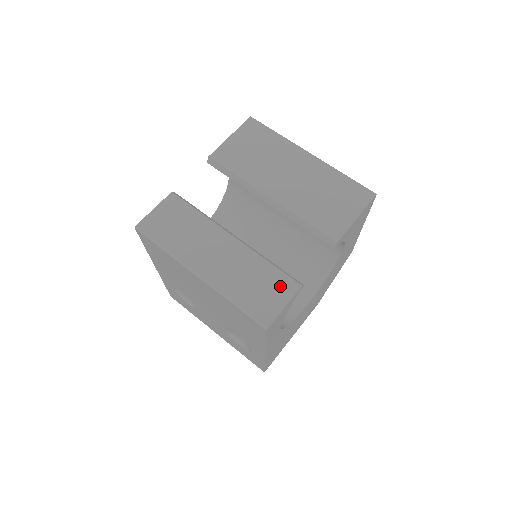
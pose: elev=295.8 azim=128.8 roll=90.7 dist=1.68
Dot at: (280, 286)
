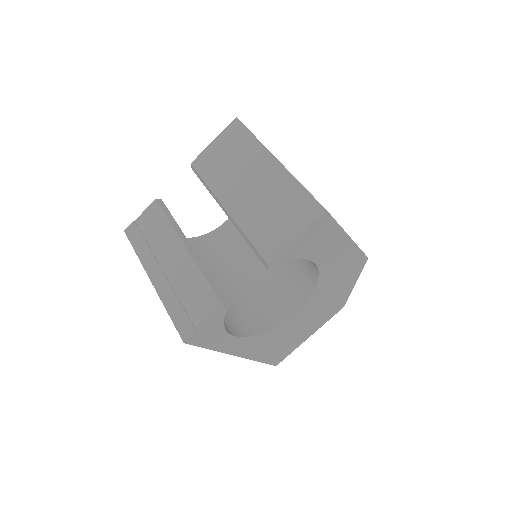
Dot at: (206, 303)
